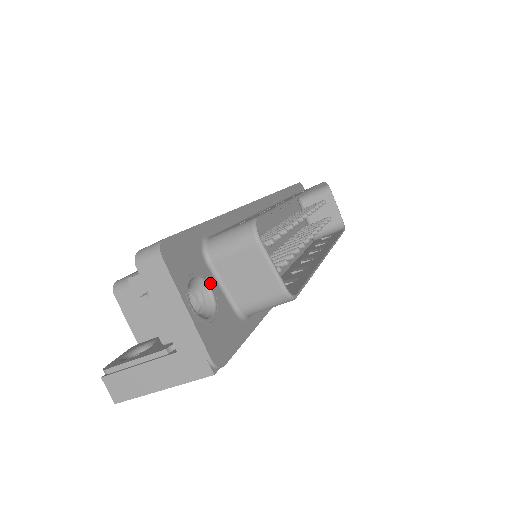
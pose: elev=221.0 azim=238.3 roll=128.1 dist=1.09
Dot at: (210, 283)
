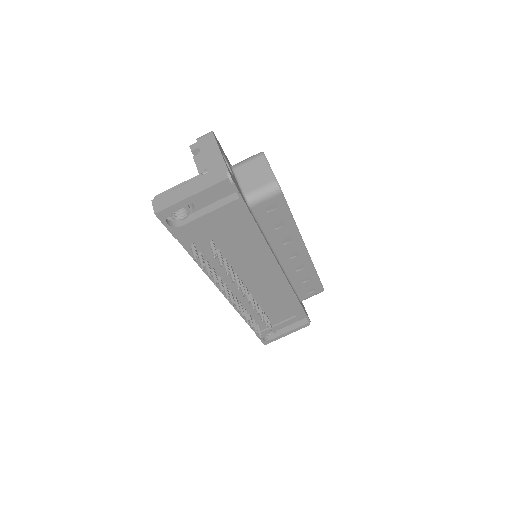
Dot at: (232, 172)
